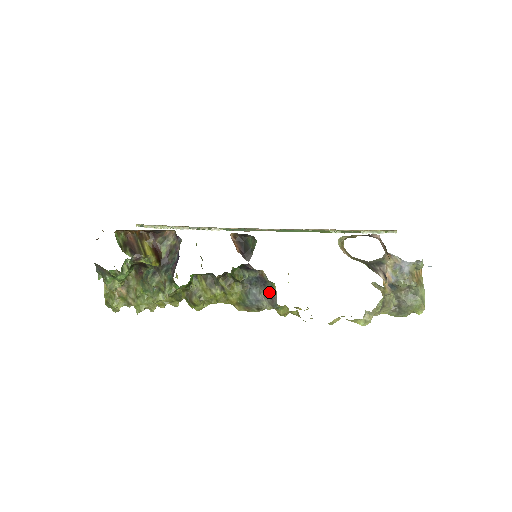
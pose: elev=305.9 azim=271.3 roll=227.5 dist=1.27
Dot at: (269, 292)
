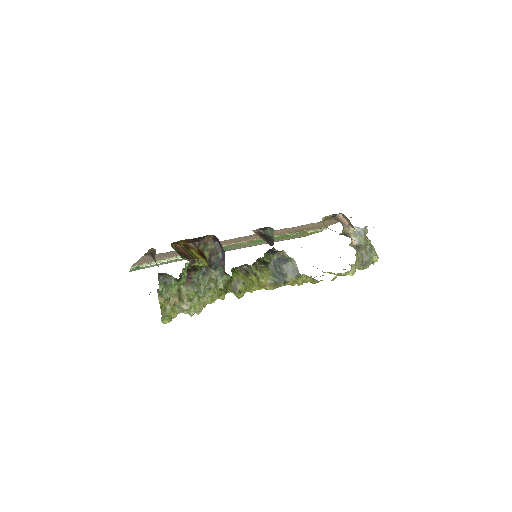
Dot at: (290, 267)
